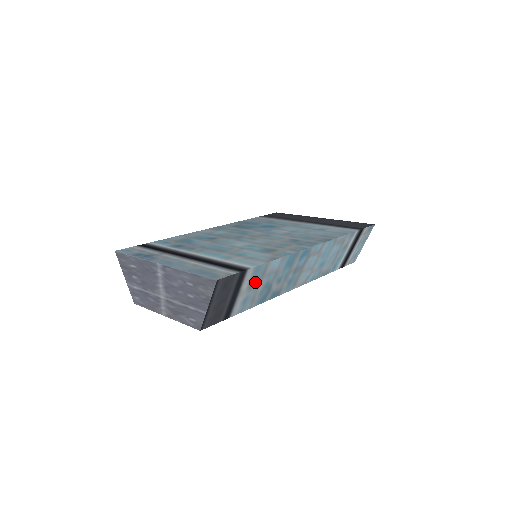
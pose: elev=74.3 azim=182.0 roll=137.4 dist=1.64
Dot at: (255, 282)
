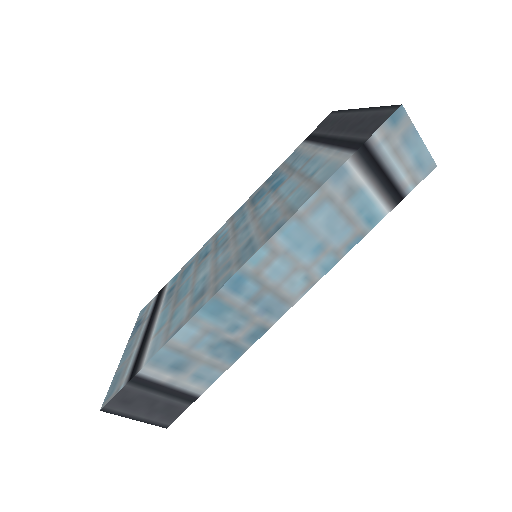
Dot at: (181, 363)
